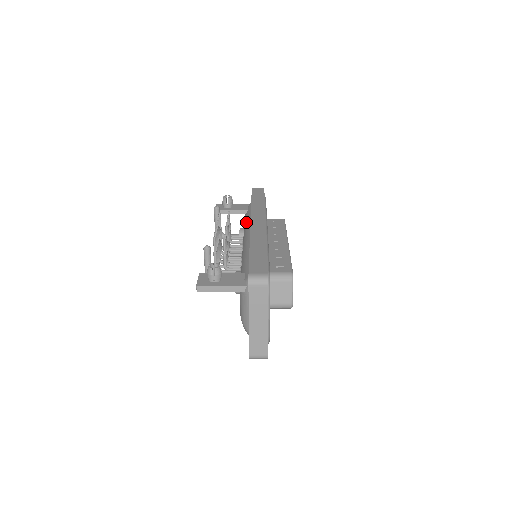
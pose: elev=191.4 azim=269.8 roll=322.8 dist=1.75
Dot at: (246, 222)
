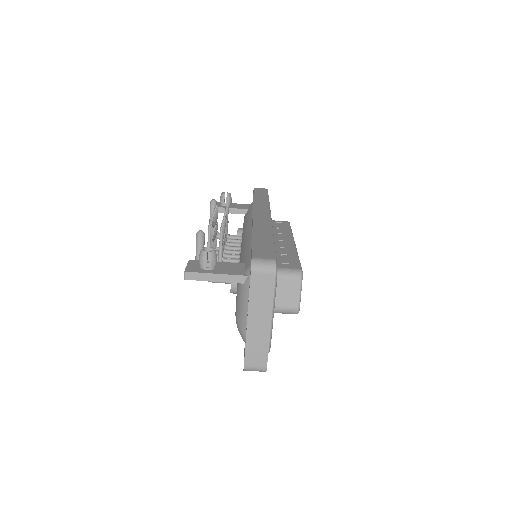
Dot at: (246, 220)
